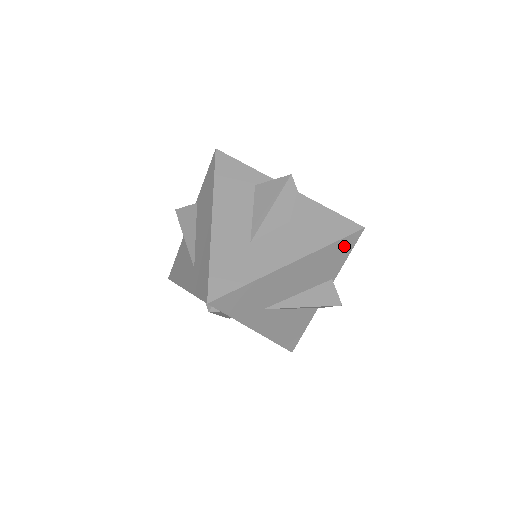
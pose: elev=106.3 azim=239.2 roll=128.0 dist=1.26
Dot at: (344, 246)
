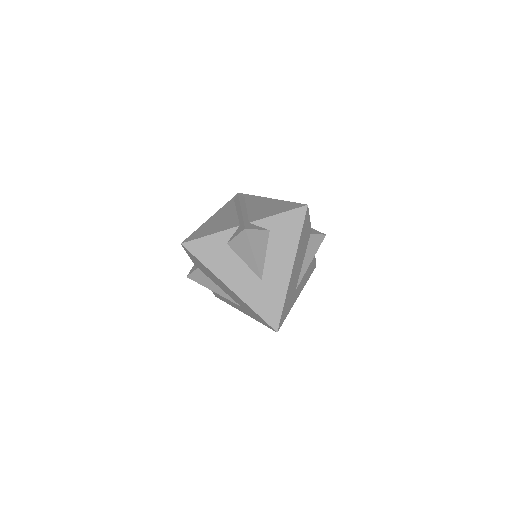
Dot at: (305, 224)
